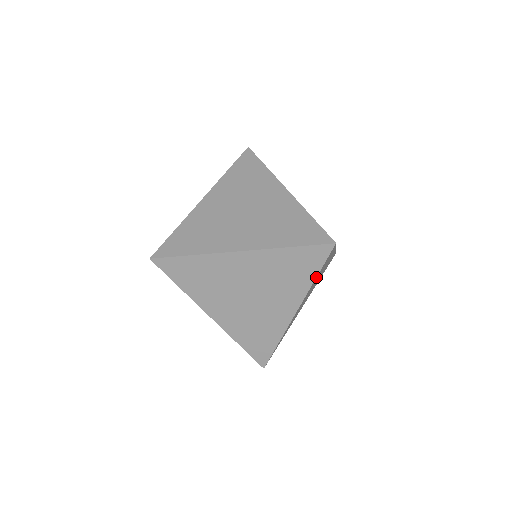
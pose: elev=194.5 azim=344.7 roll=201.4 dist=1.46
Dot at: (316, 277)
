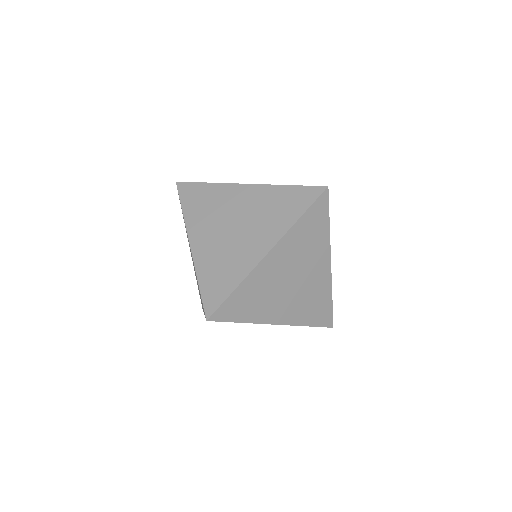
Dot at: (329, 224)
